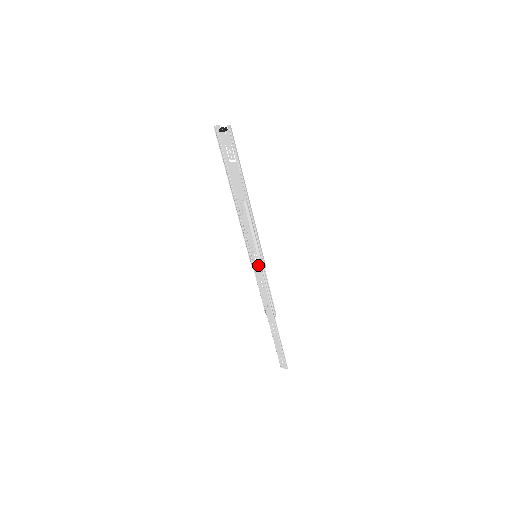
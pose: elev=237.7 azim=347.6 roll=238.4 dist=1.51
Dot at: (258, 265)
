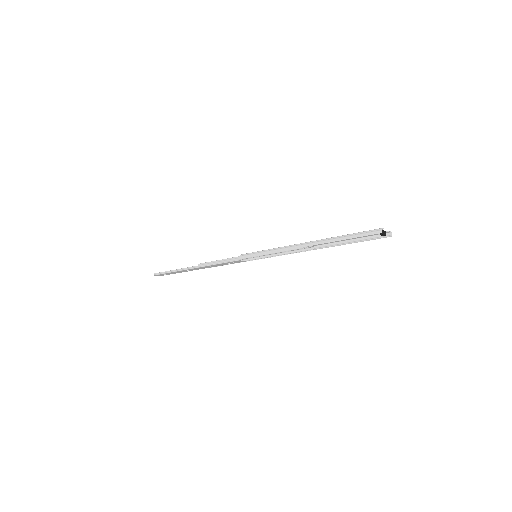
Dot at: occluded
